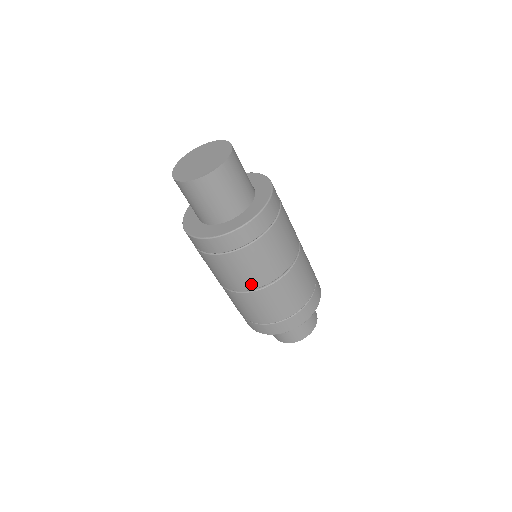
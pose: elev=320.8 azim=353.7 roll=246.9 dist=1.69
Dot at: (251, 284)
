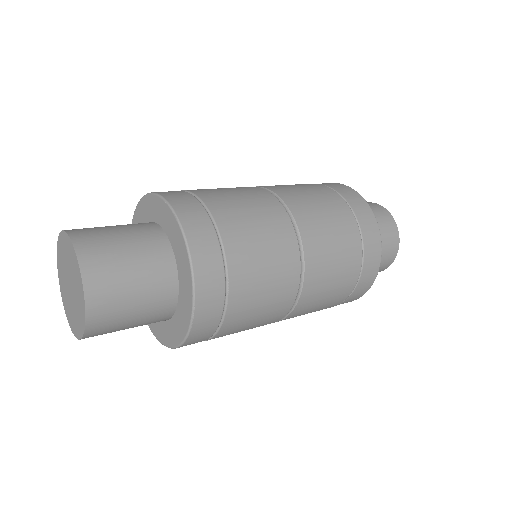
Dot at: (274, 320)
